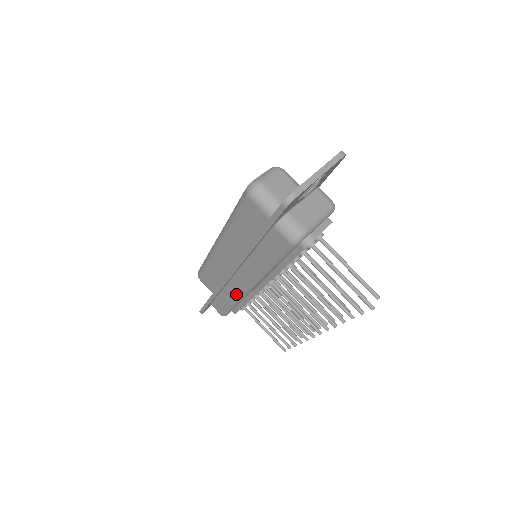
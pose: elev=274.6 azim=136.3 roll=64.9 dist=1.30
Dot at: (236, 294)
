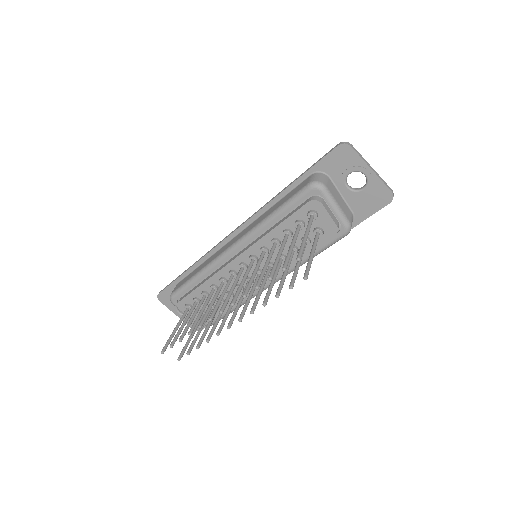
Dot at: (213, 259)
